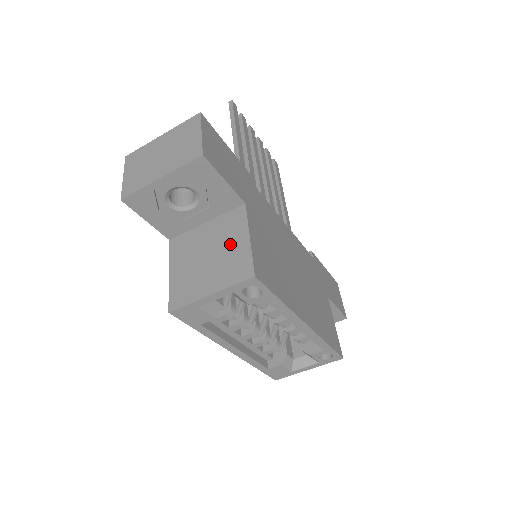
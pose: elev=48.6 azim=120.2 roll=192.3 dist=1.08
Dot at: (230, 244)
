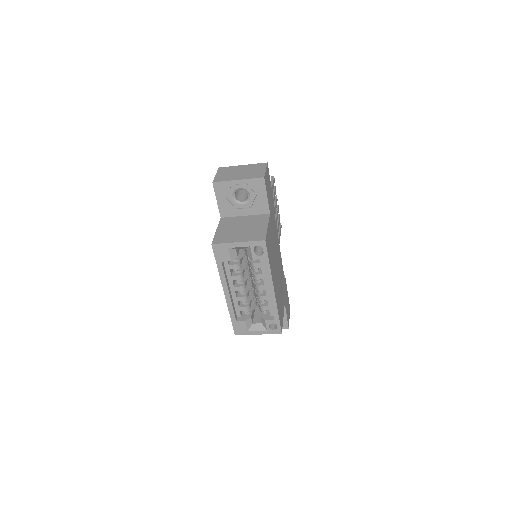
Dot at: (256, 226)
